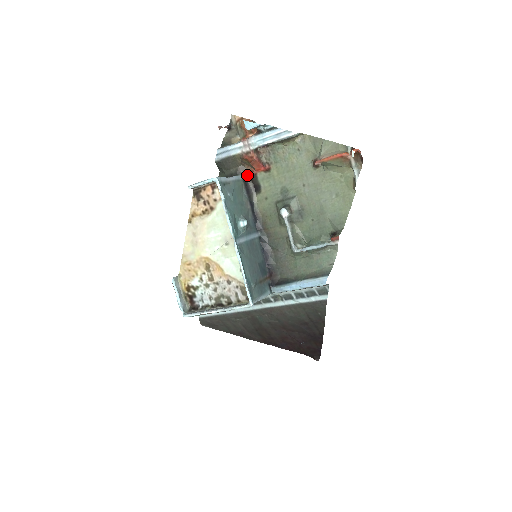
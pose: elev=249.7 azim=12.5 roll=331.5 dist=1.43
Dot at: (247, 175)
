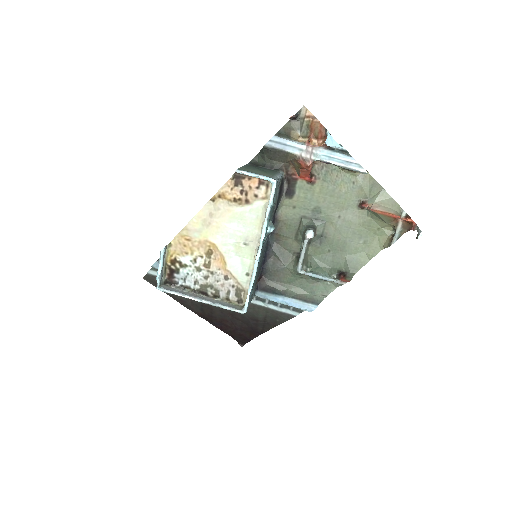
Dot at: (286, 174)
